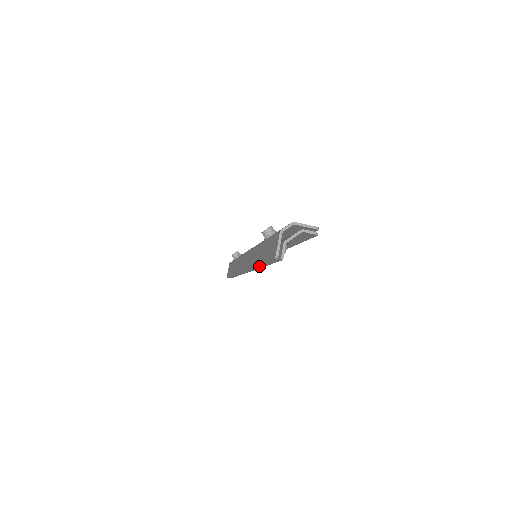
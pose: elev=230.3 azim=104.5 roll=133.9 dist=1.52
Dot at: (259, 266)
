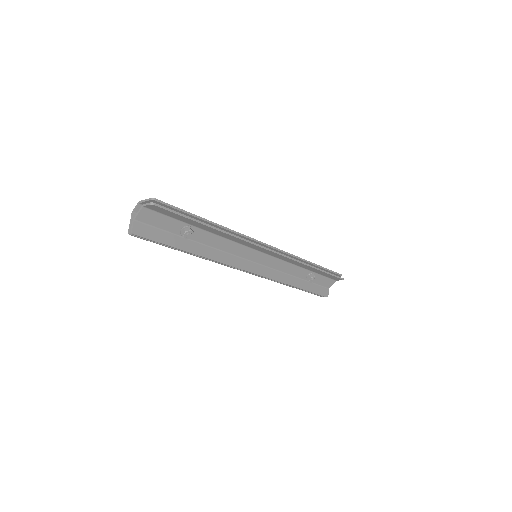
Dot at: (201, 256)
